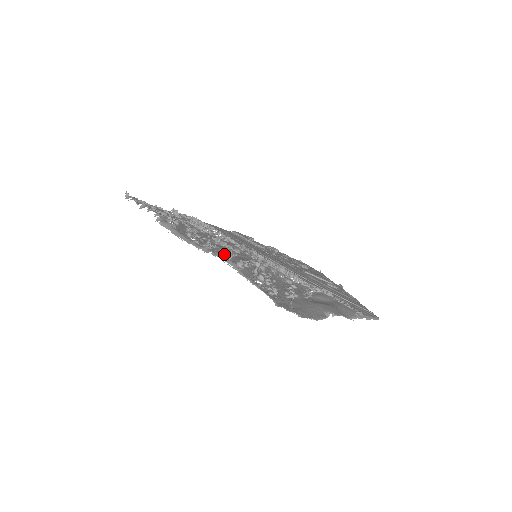
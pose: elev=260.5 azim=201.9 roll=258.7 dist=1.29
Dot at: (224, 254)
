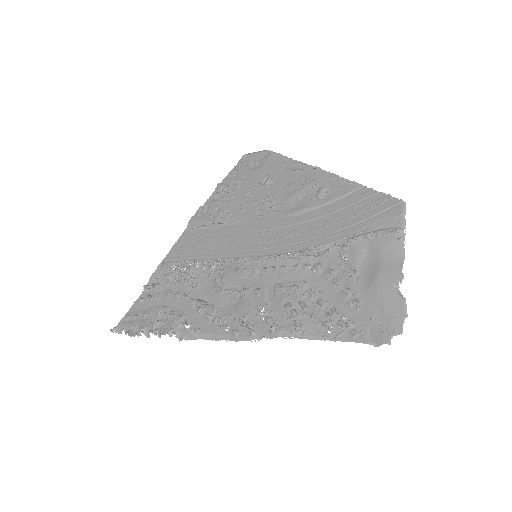
Dot at: (275, 331)
